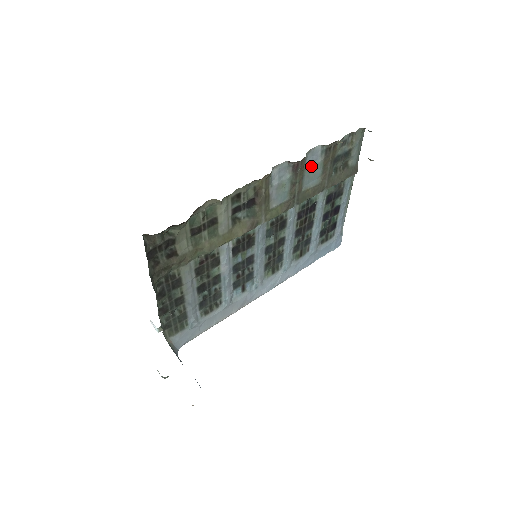
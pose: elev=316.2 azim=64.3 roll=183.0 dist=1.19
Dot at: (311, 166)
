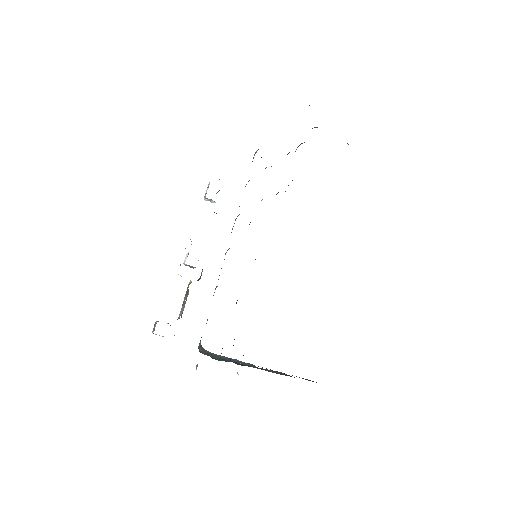
Dot at: occluded
